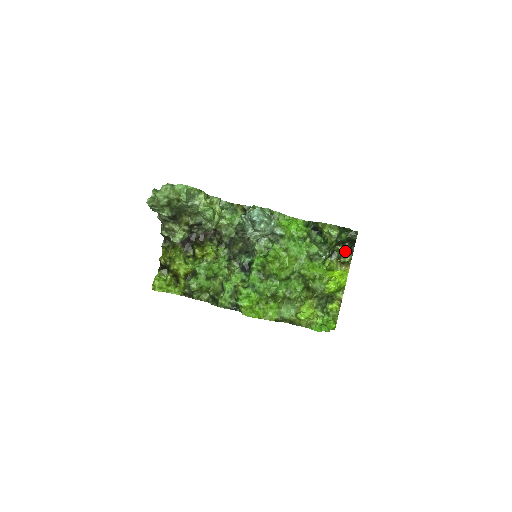
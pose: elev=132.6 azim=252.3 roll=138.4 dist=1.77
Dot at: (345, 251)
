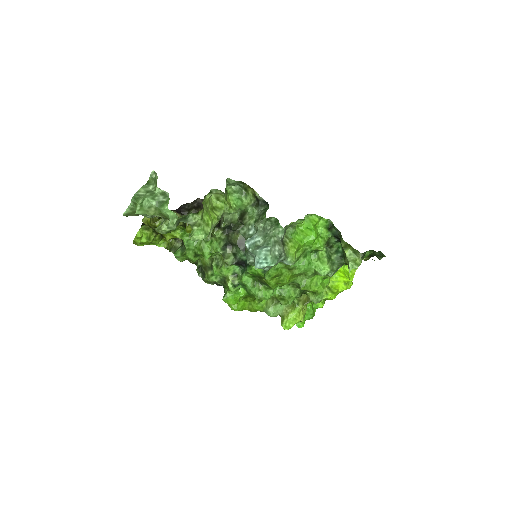
Dot at: occluded
